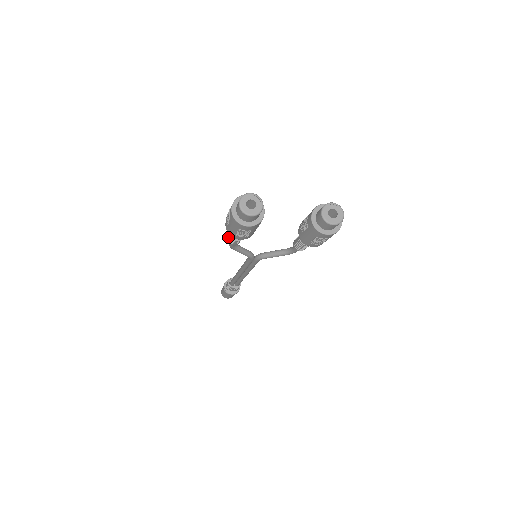
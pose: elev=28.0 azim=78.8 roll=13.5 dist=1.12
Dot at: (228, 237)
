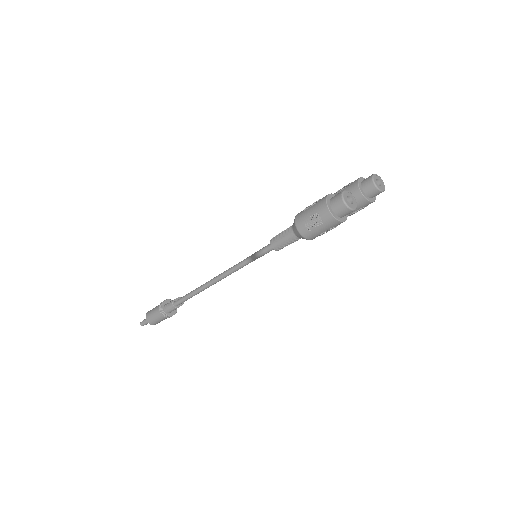
Dot at: (279, 245)
